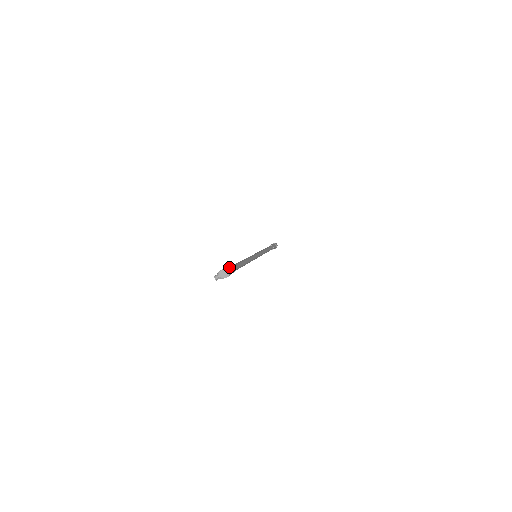
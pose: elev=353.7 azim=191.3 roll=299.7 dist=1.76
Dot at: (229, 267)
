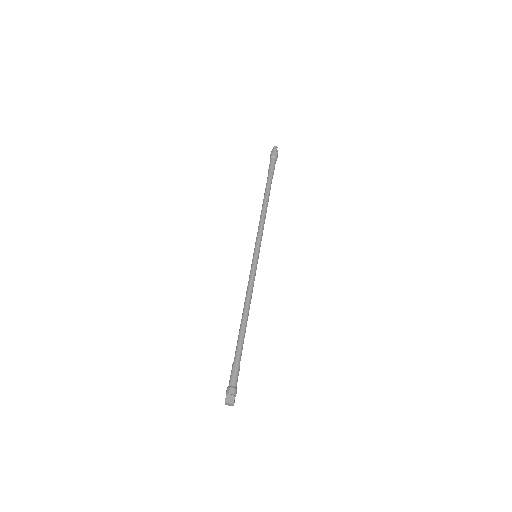
Dot at: (230, 382)
